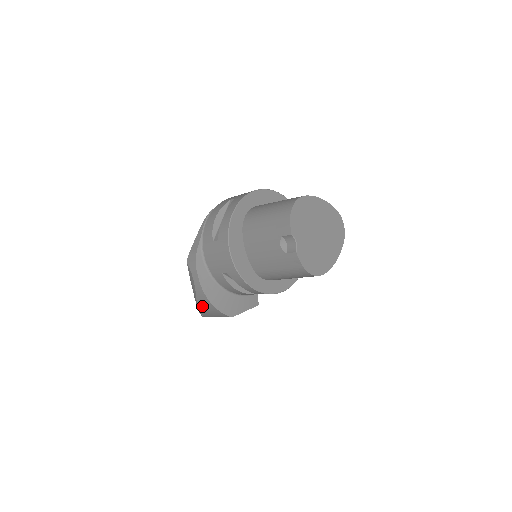
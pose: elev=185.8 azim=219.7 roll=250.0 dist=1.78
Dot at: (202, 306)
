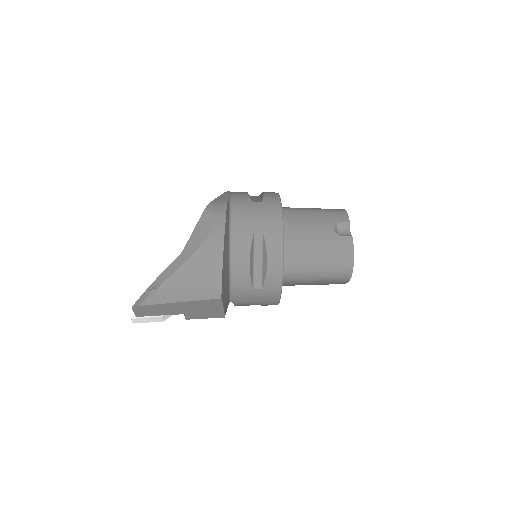
Dot at: (194, 265)
